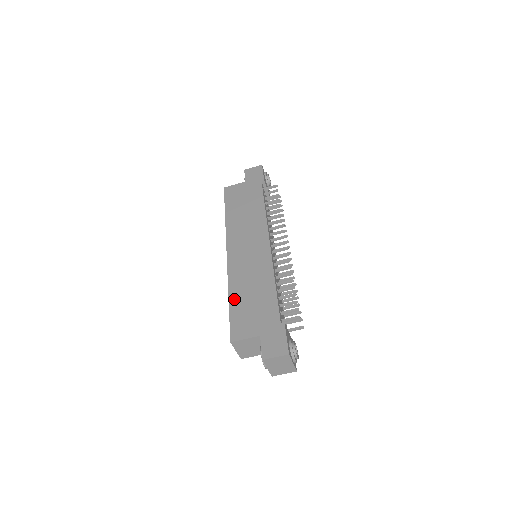
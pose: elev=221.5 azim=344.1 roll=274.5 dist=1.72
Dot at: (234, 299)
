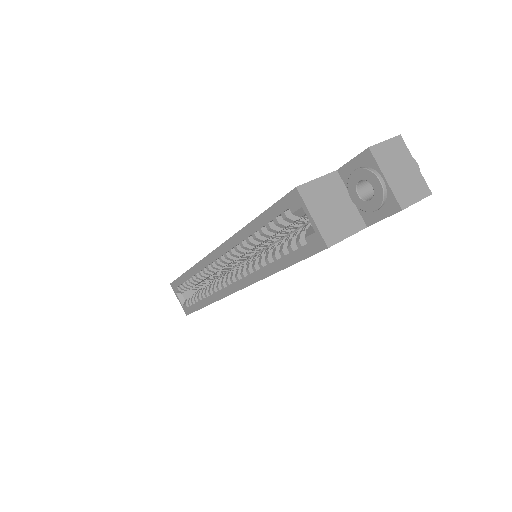
Dot at: occluded
